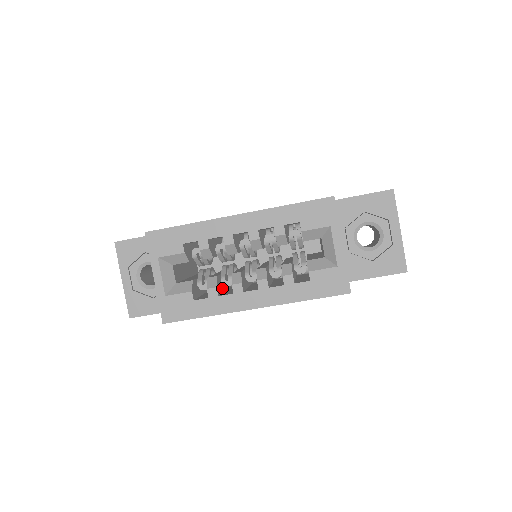
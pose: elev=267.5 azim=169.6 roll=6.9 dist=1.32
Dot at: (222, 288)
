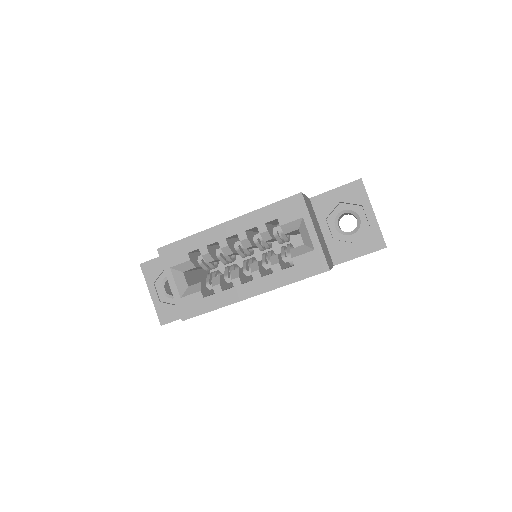
Dot at: (227, 285)
